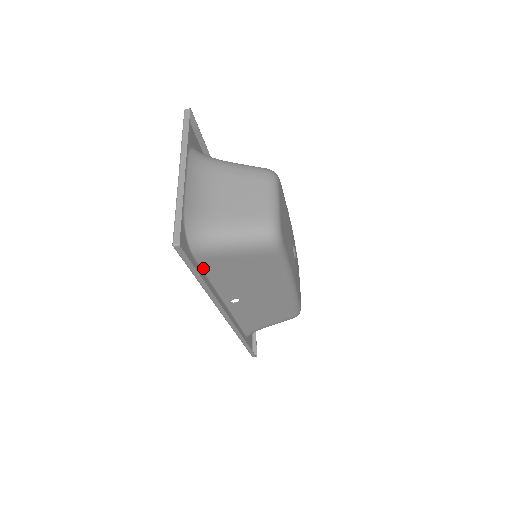
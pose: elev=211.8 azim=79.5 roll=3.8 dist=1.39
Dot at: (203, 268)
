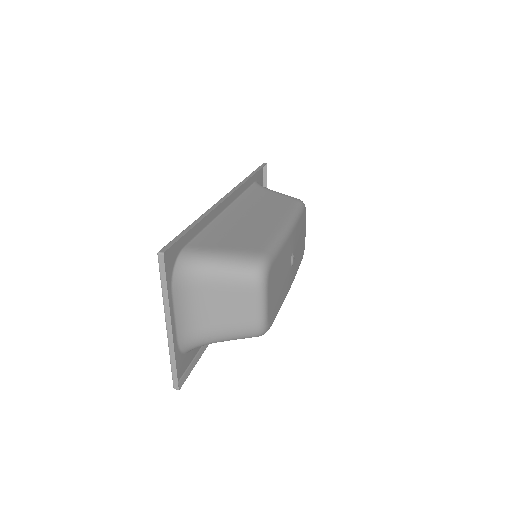
Dot at: occluded
